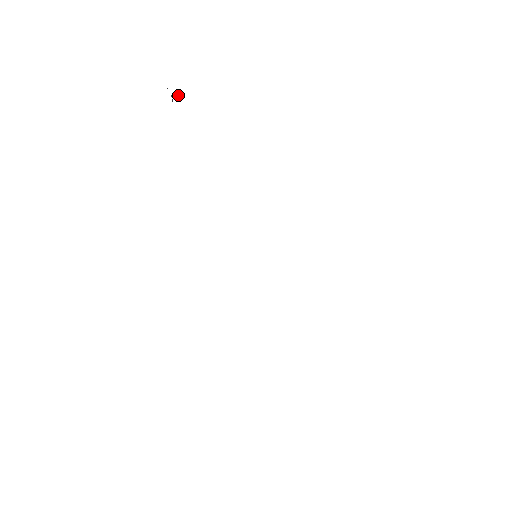
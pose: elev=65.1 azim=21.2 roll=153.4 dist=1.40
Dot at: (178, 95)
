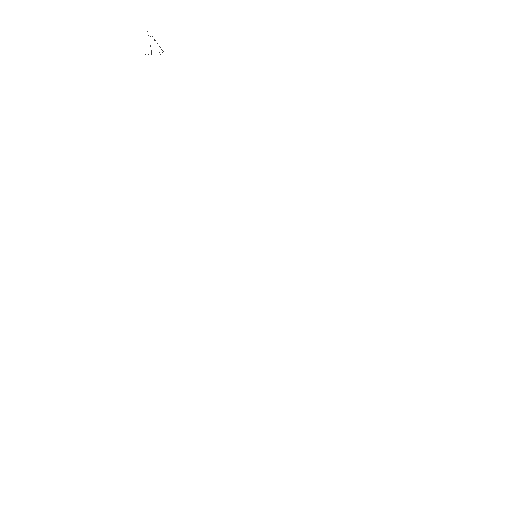
Dot at: occluded
